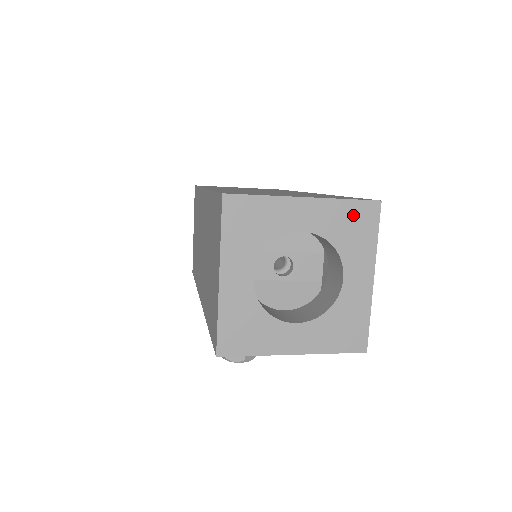
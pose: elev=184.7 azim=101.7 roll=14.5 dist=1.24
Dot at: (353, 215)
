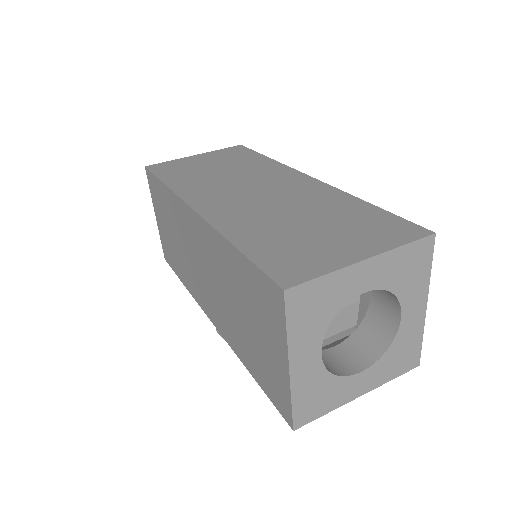
Dot at: (410, 257)
